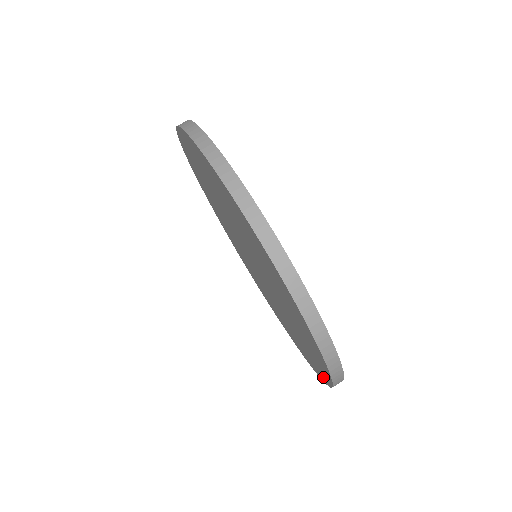
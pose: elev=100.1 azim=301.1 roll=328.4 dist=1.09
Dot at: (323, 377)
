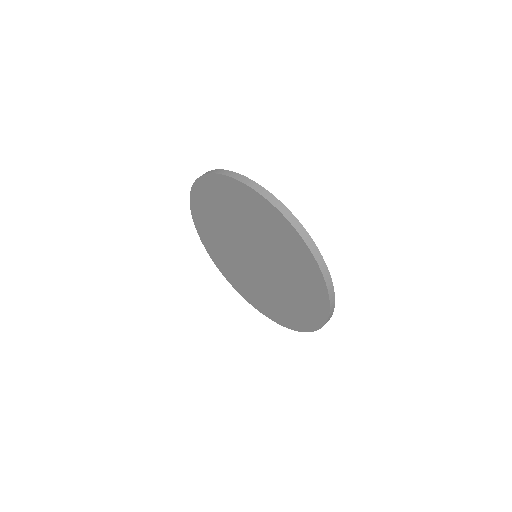
Dot at: (320, 318)
